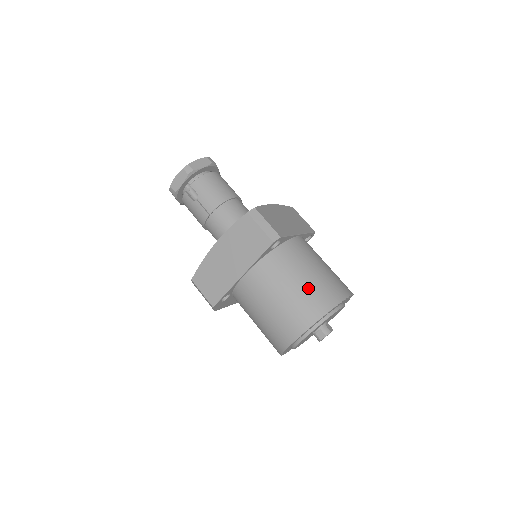
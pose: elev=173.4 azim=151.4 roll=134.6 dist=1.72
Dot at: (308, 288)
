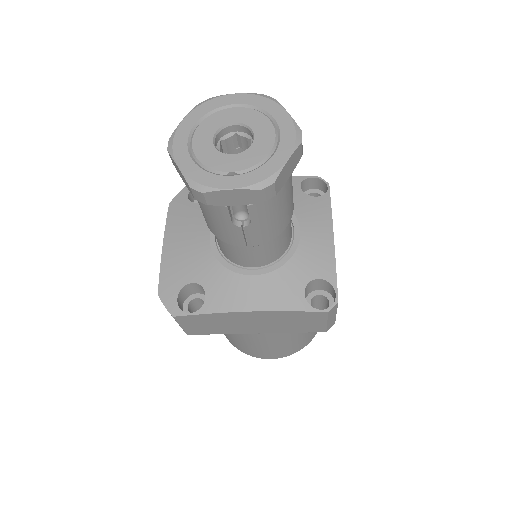
Dot at: (310, 332)
